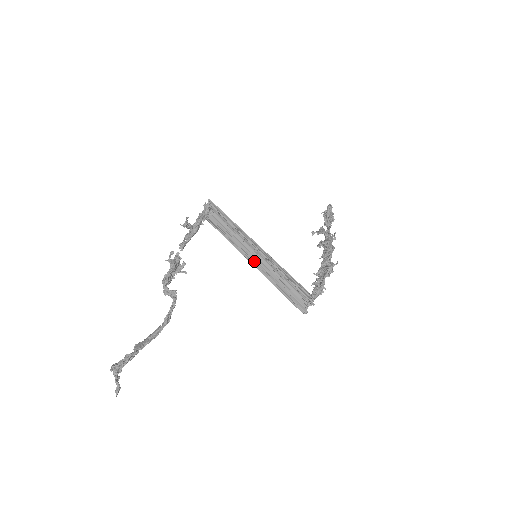
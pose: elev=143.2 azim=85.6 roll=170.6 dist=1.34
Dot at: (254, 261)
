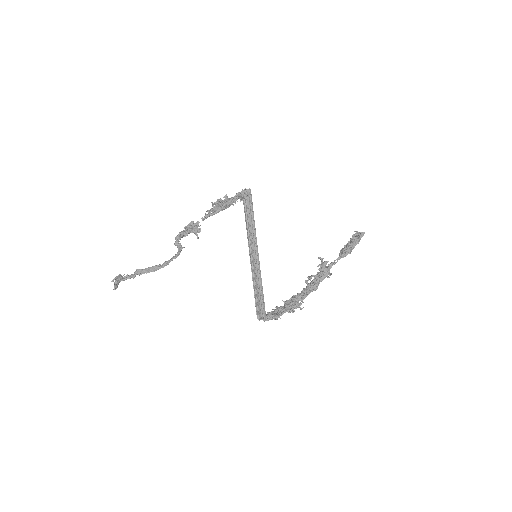
Dot at: (251, 260)
